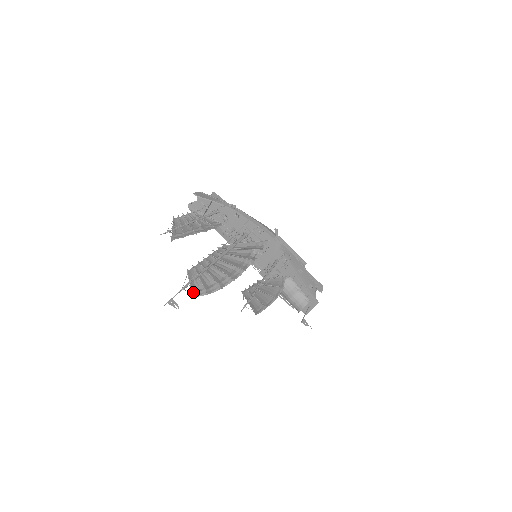
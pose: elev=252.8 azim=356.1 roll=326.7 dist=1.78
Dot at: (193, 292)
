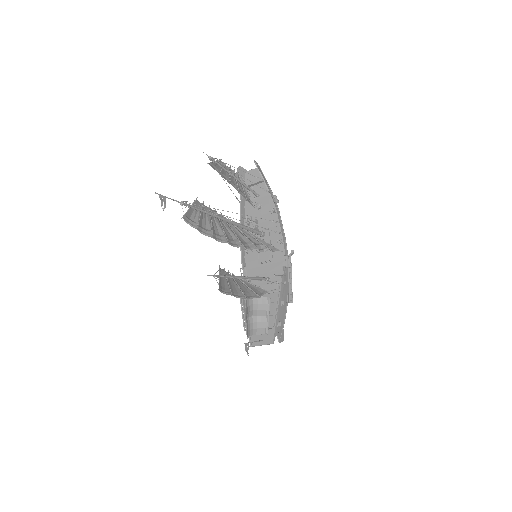
Dot at: (186, 215)
